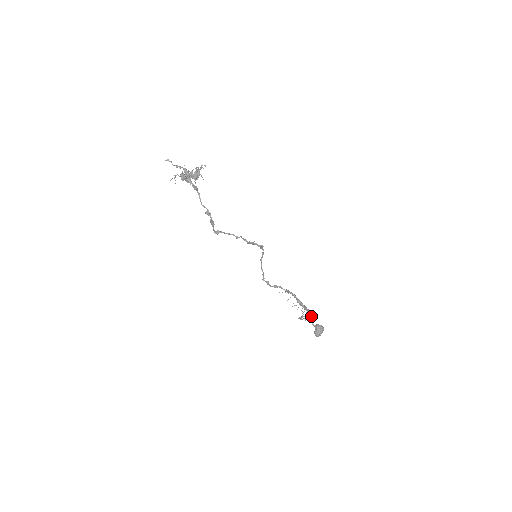
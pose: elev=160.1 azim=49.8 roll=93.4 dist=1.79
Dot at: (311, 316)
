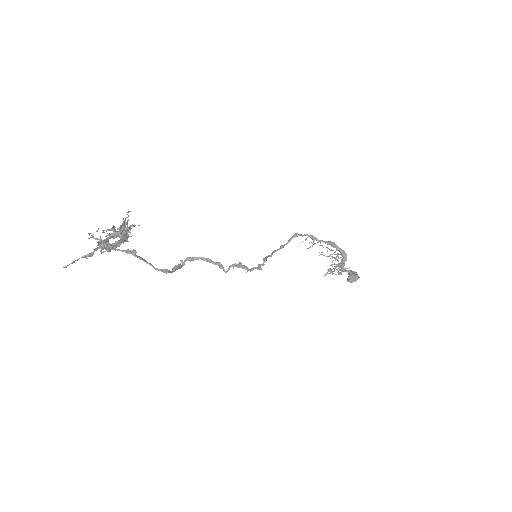
Dot at: (342, 271)
